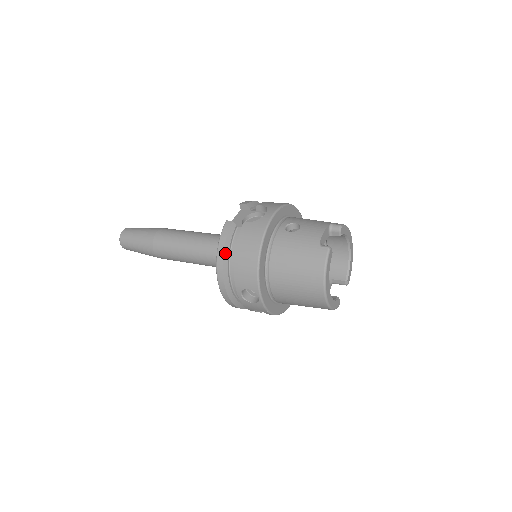
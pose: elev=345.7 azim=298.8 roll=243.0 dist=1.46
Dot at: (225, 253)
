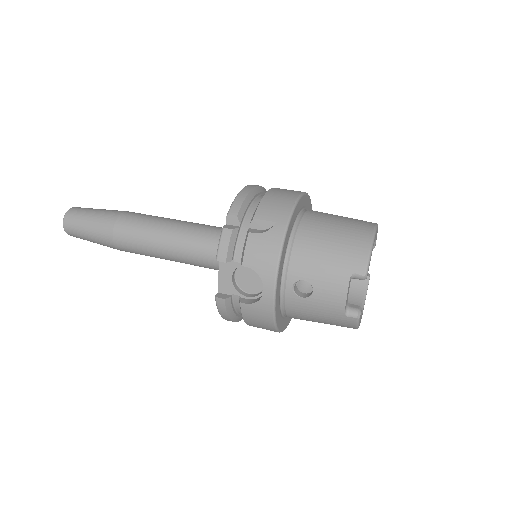
Dot at: (233, 319)
